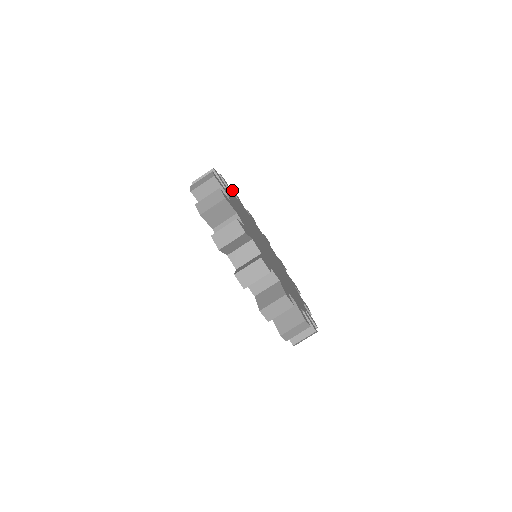
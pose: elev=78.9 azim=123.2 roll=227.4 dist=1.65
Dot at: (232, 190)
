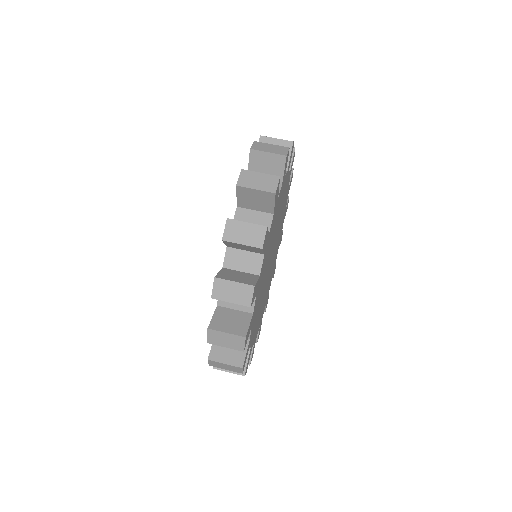
Dot at: occluded
